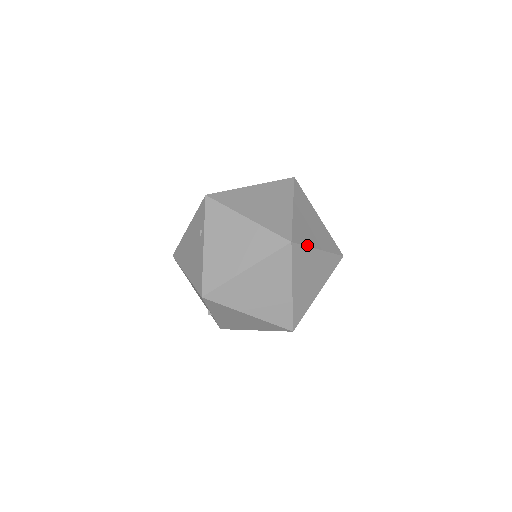
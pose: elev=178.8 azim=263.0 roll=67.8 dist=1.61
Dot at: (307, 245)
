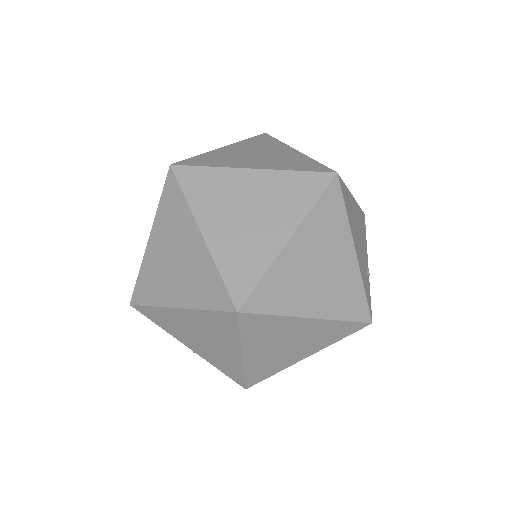
Dot at: (215, 166)
